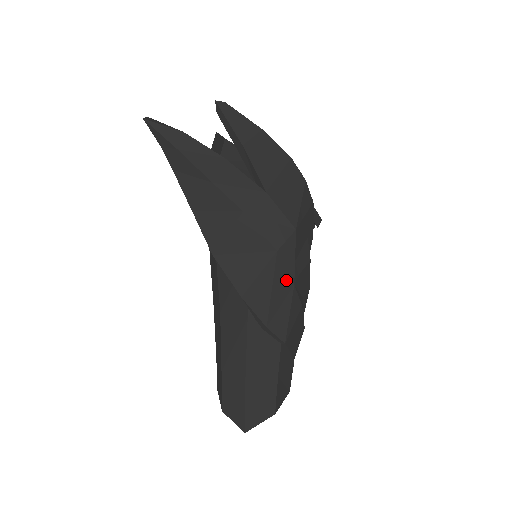
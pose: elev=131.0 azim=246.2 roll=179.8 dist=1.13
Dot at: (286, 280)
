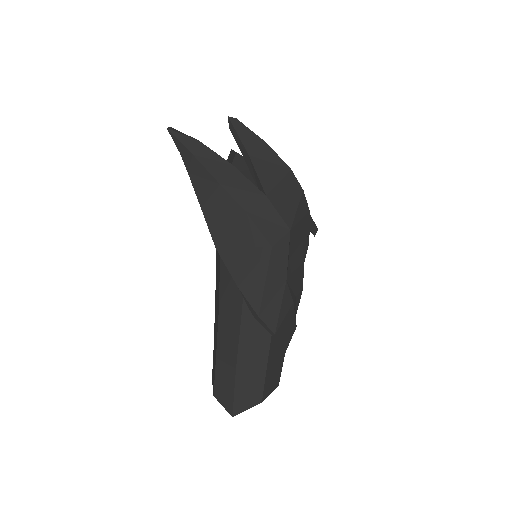
Dot at: (279, 275)
